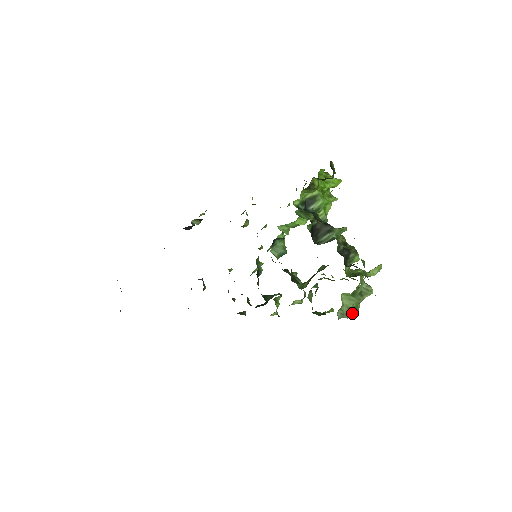
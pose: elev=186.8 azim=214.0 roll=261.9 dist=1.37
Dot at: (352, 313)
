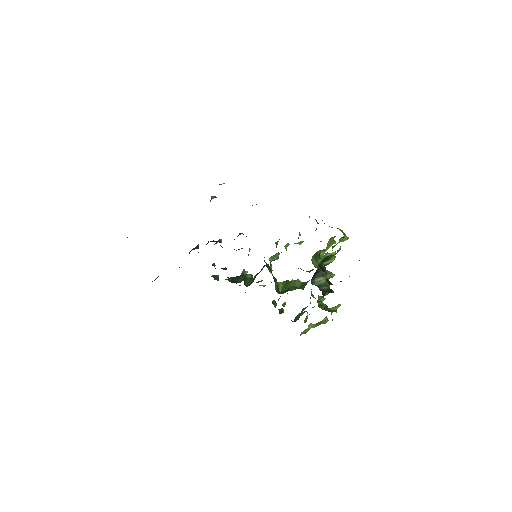
Dot at: occluded
